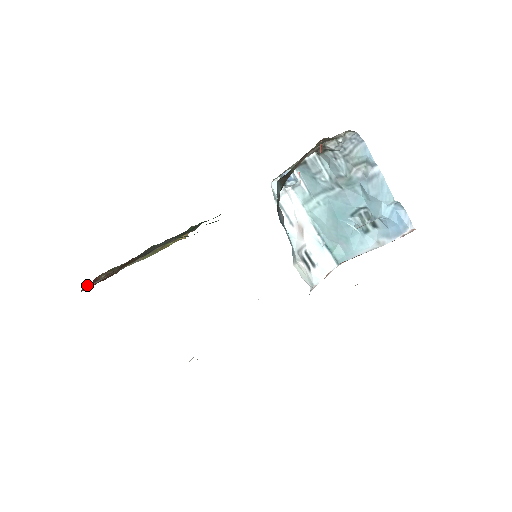
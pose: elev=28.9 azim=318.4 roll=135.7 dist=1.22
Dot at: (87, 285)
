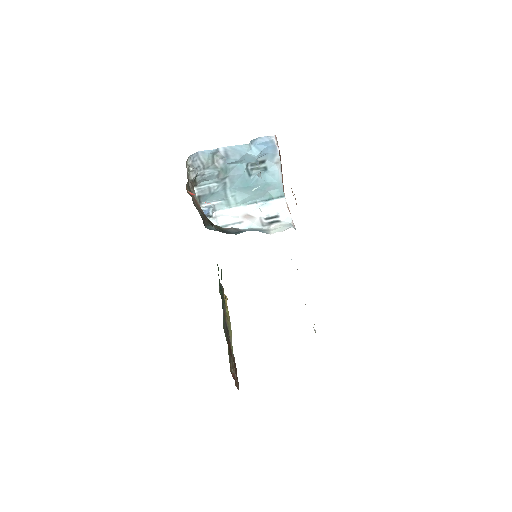
Dot at: (235, 384)
